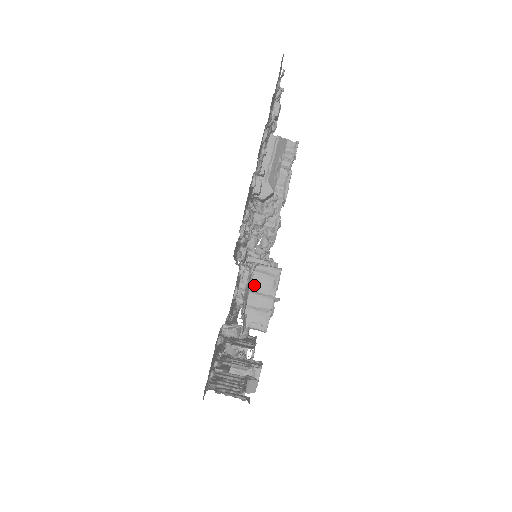
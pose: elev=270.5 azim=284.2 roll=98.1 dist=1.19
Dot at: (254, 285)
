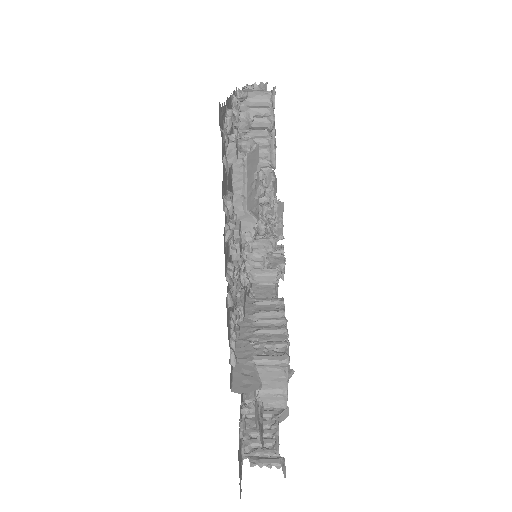
Dot at: (262, 376)
